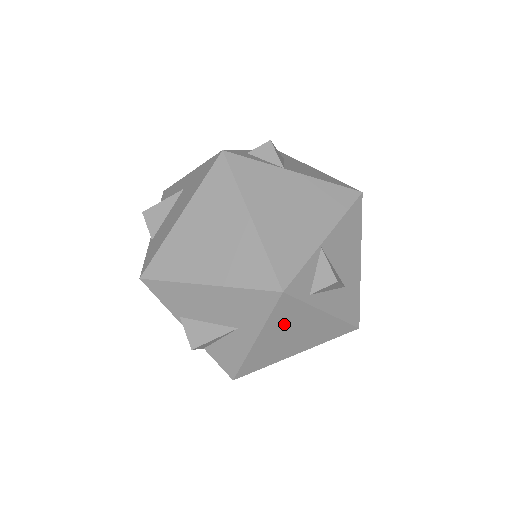
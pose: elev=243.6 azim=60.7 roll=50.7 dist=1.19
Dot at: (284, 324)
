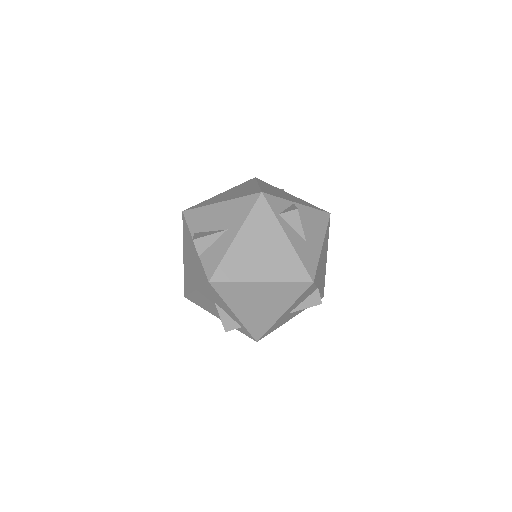
Dot at: (258, 230)
